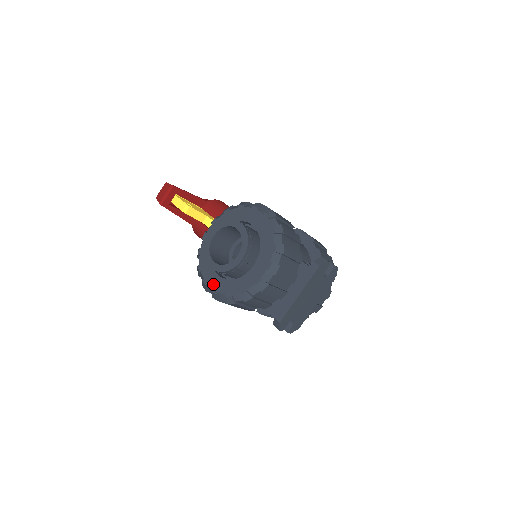
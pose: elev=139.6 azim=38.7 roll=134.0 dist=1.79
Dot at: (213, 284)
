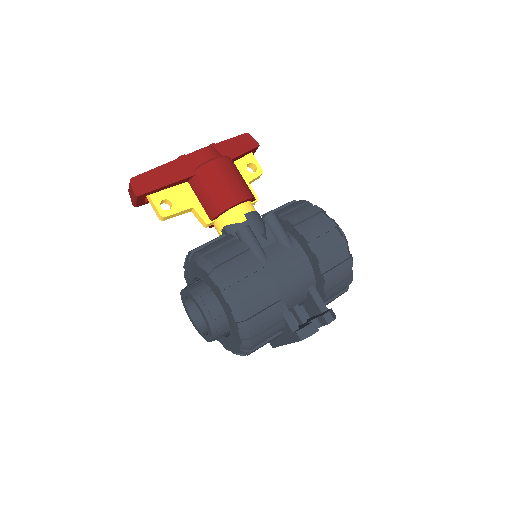
Dot at: occluded
